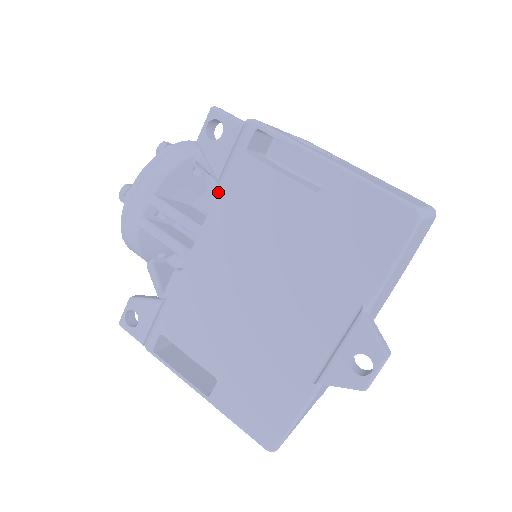
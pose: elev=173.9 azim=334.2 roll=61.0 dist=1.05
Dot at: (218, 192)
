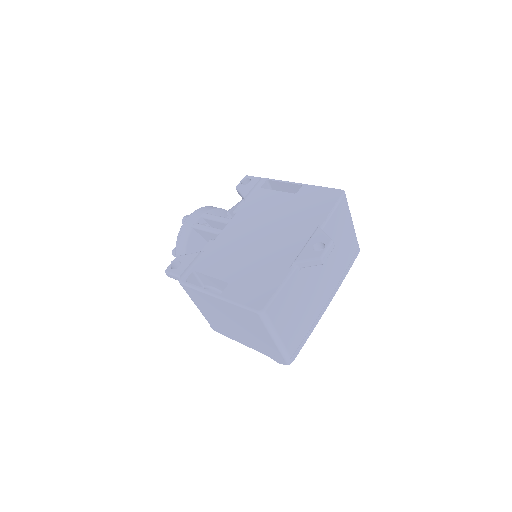
Dot at: (244, 204)
